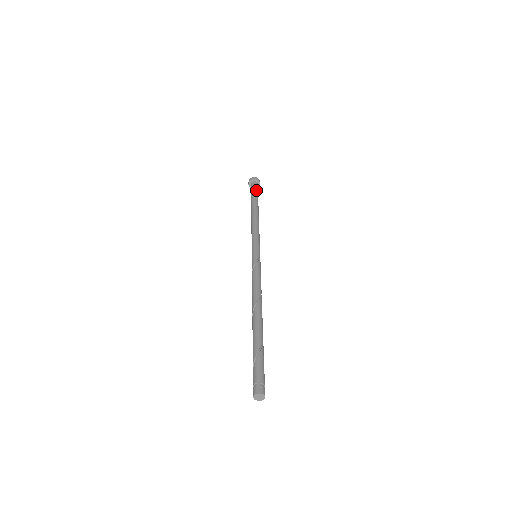
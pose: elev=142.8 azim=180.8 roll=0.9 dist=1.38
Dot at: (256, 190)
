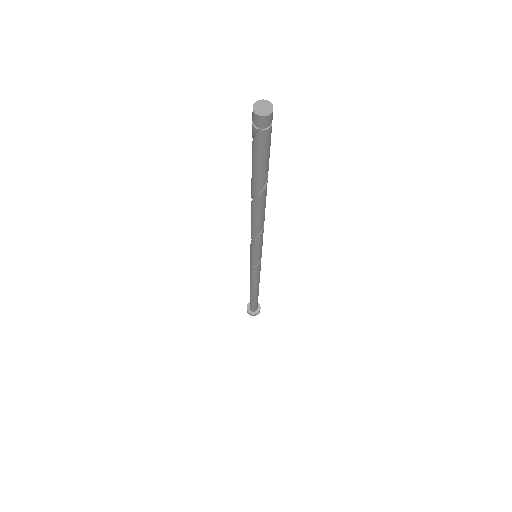
Dot at: occluded
